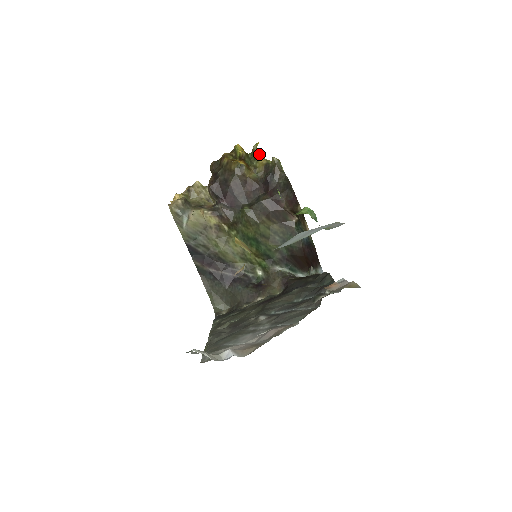
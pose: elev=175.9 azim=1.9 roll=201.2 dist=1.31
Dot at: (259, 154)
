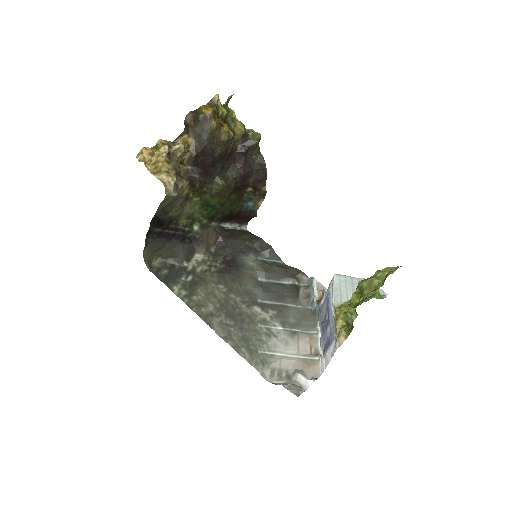
Dot at: (233, 111)
